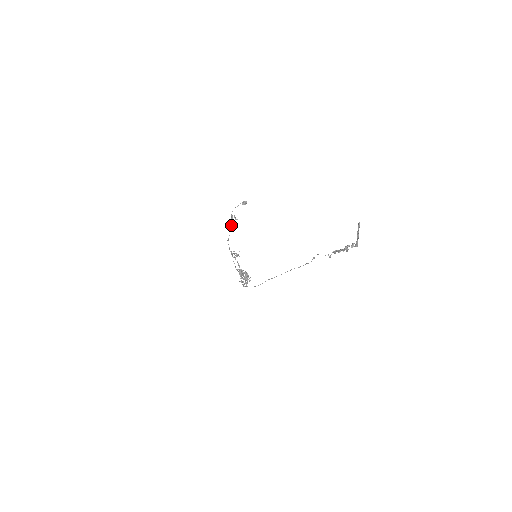
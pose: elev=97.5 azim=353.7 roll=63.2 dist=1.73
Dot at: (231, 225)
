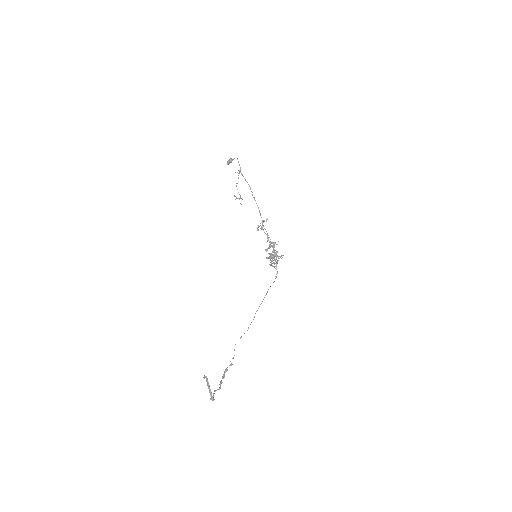
Dot at: (240, 195)
